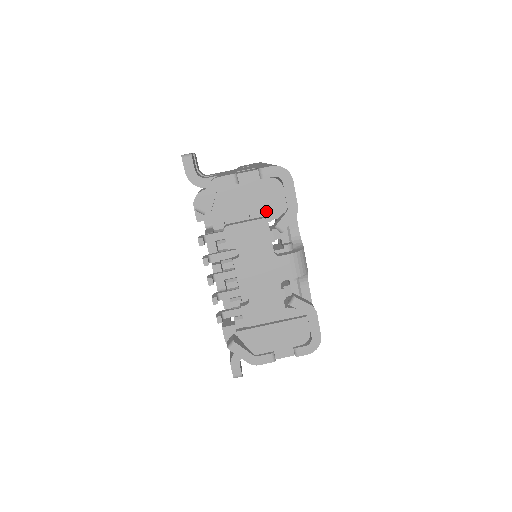
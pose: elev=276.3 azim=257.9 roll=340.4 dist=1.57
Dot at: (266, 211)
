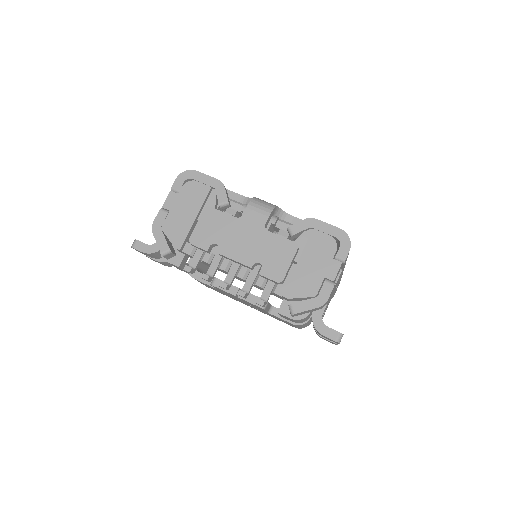
Dot at: (205, 206)
